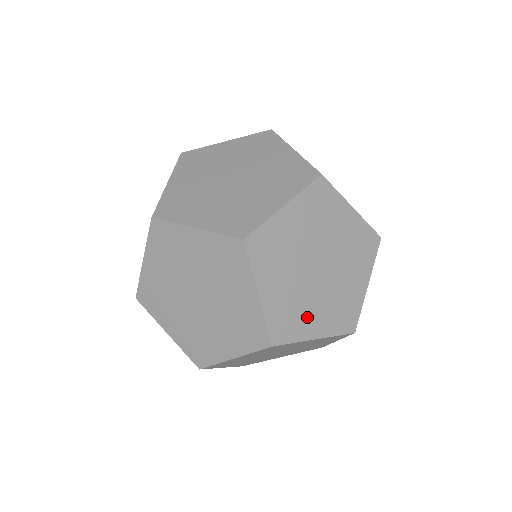
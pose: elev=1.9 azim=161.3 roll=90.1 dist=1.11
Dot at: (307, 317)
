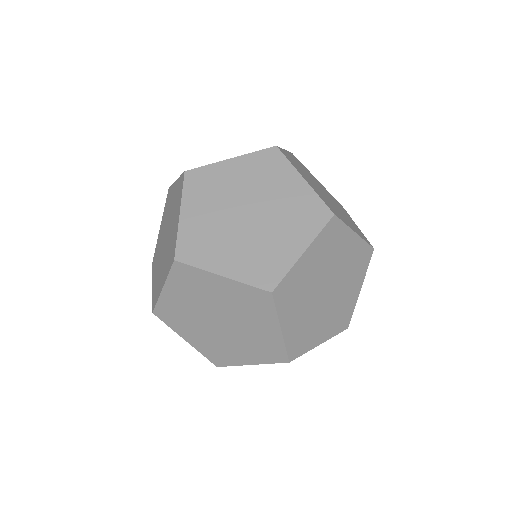
Dot at: (220, 251)
